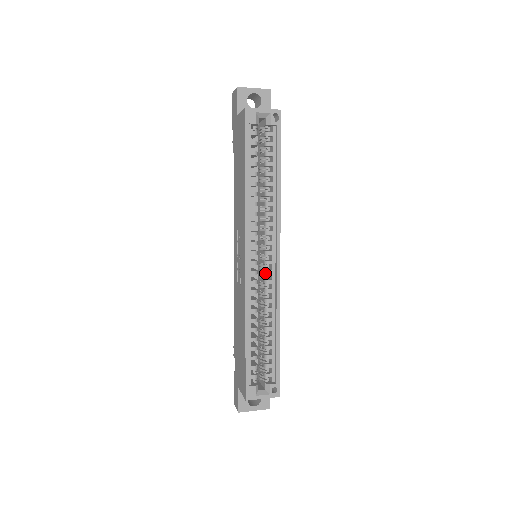
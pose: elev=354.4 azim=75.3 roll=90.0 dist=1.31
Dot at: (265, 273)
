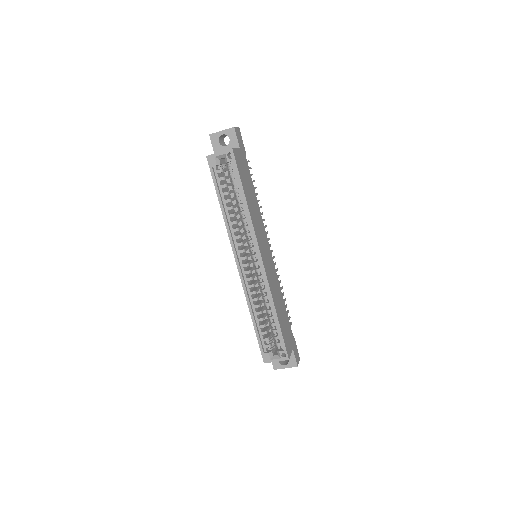
Dot at: (256, 271)
